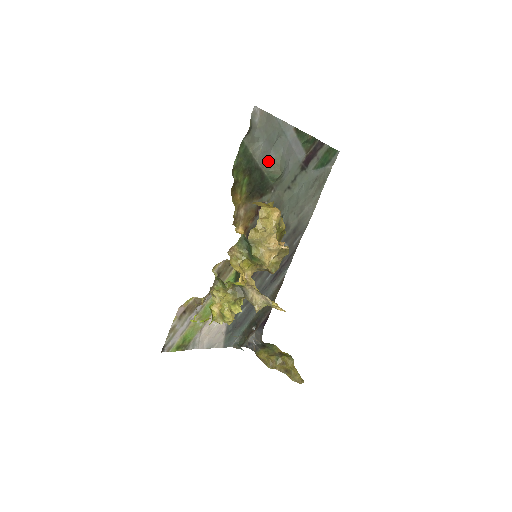
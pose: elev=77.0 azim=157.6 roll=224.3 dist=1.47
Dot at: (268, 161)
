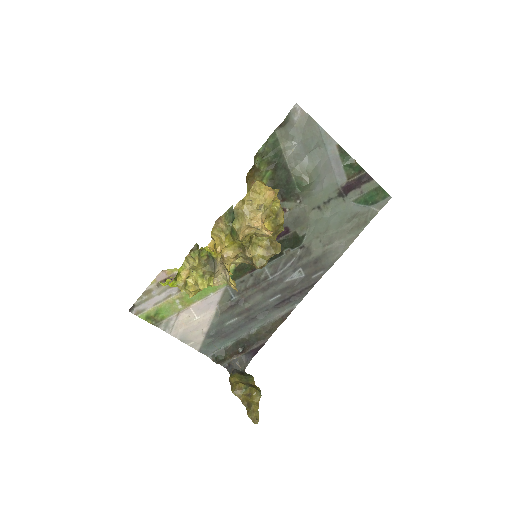
Dot at: (299, 166)
